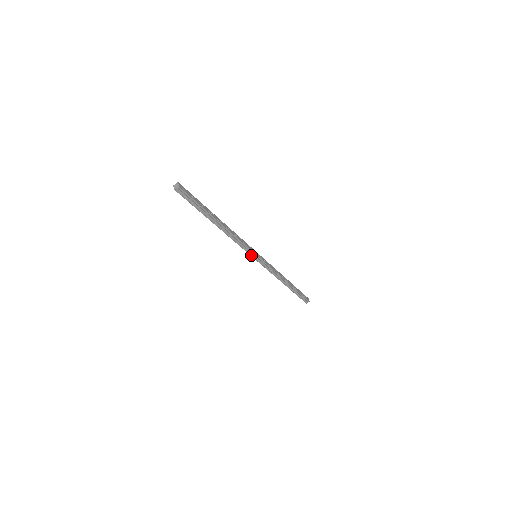
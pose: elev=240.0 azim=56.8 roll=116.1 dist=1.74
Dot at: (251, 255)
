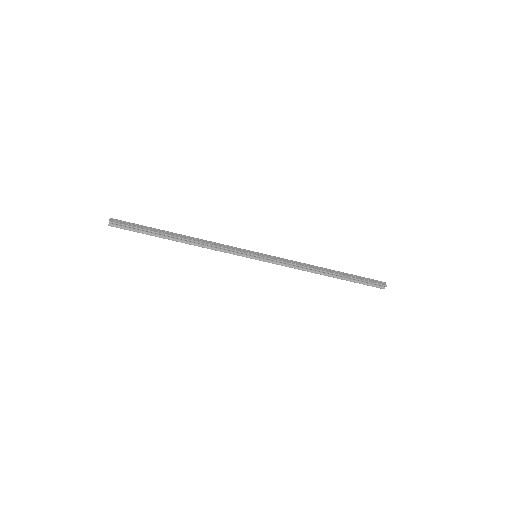
Dot at: (246, 257)
